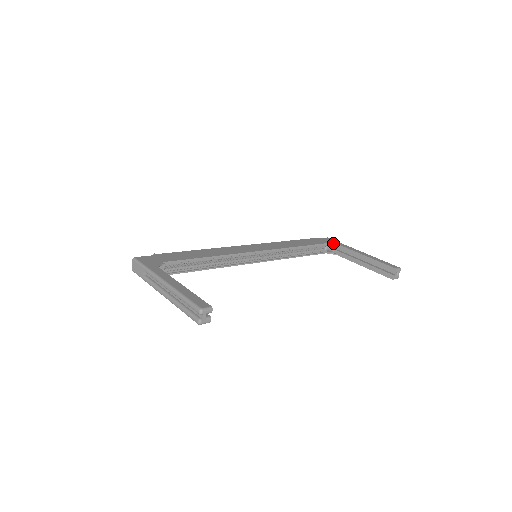
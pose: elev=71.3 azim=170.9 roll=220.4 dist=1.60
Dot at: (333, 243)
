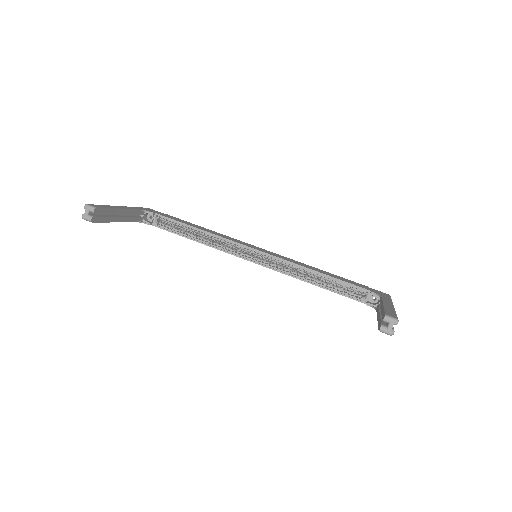
Dot at: (377, 293)
